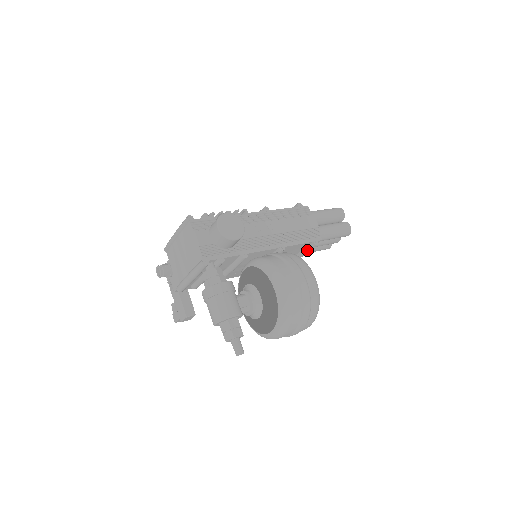
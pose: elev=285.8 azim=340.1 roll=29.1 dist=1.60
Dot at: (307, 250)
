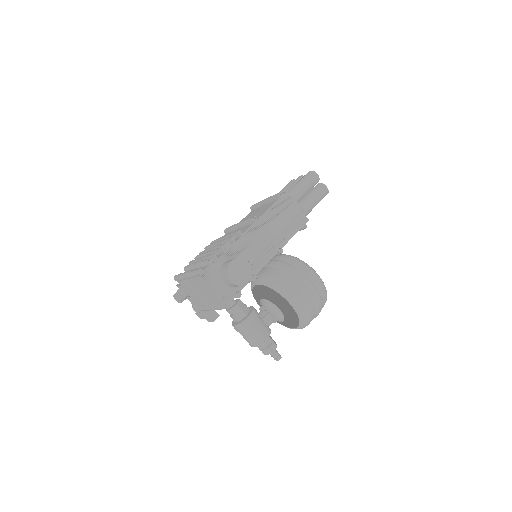
Dot at: occluded
